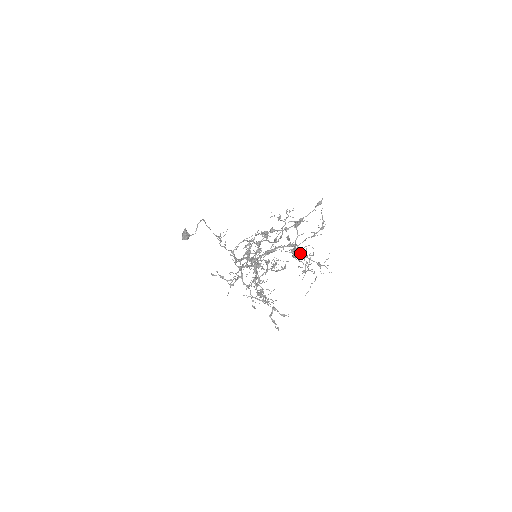
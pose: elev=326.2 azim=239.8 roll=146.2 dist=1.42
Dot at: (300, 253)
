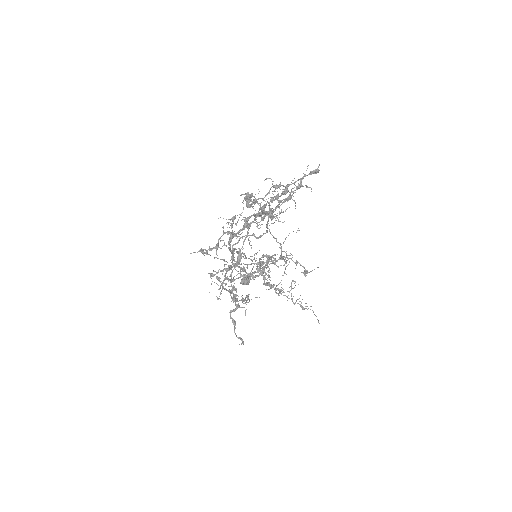
Dot at: (265, 214)
